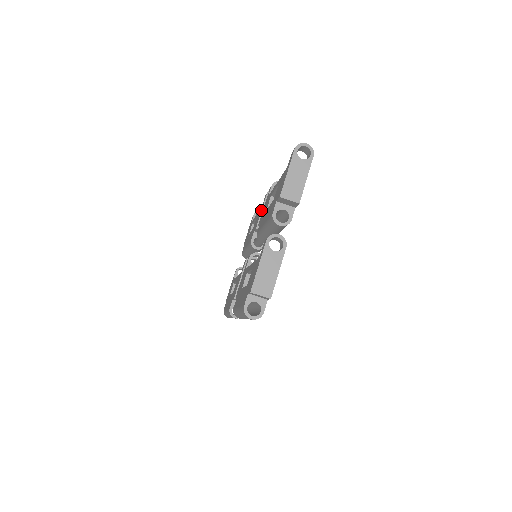
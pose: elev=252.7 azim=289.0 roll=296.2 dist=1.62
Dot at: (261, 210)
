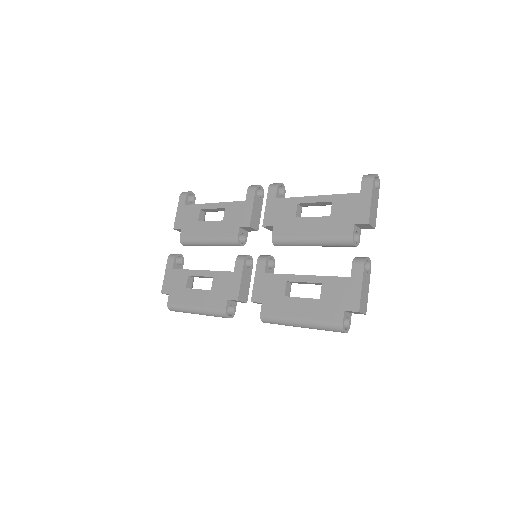
Dot at: (252, 207)
